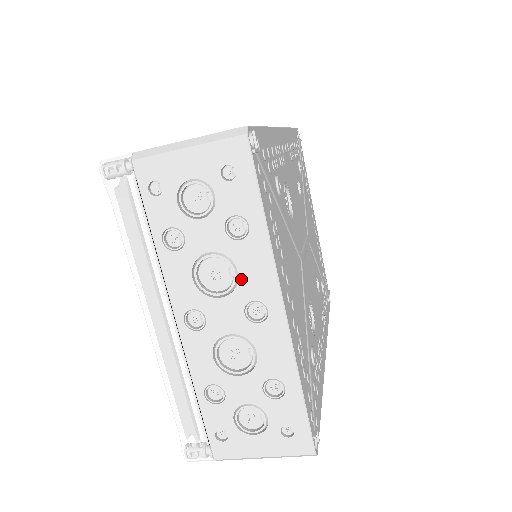
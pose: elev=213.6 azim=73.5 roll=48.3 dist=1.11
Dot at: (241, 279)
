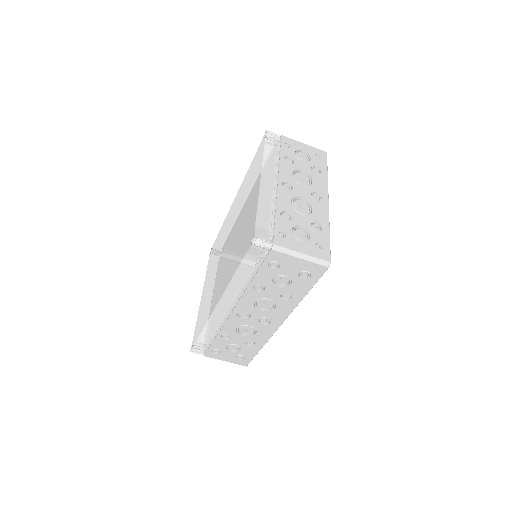
Dot at: (313, 184)
